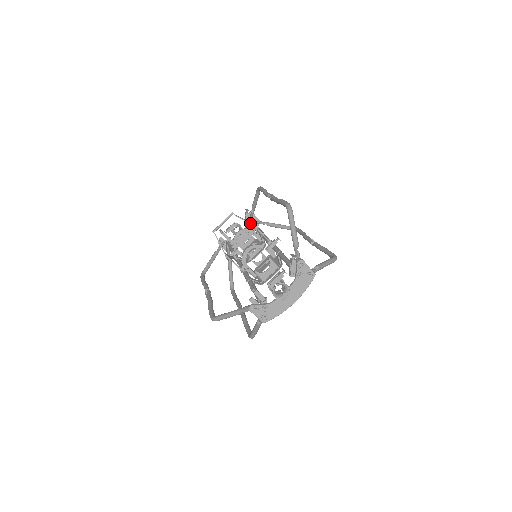
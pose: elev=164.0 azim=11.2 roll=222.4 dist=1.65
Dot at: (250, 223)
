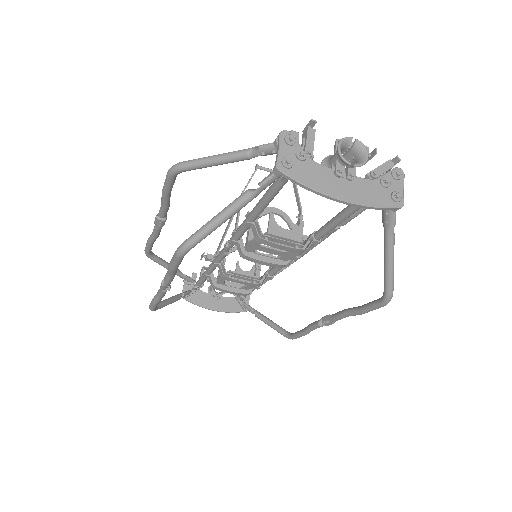
Dot at: (300, 204)
